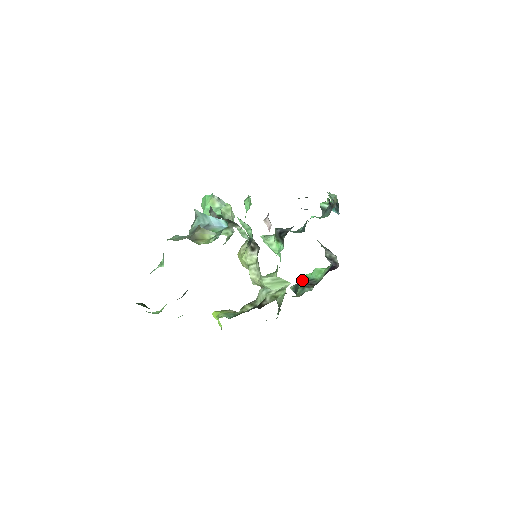
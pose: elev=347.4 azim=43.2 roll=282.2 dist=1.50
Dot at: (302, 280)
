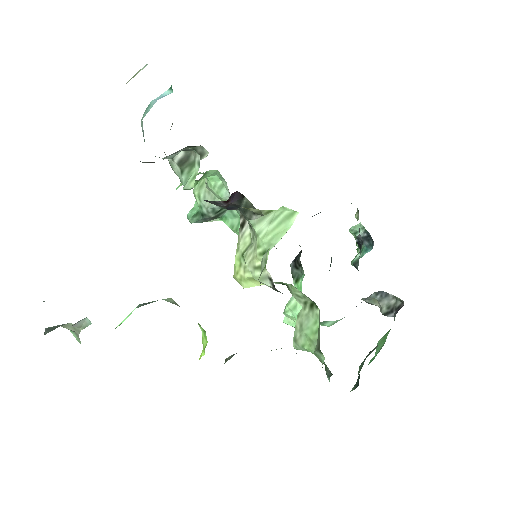
Dot at: occluded
